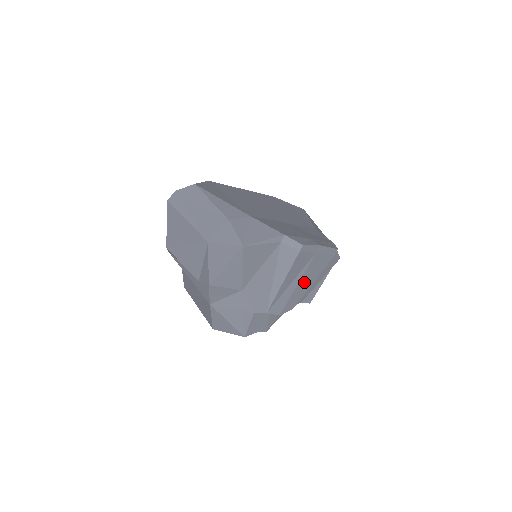
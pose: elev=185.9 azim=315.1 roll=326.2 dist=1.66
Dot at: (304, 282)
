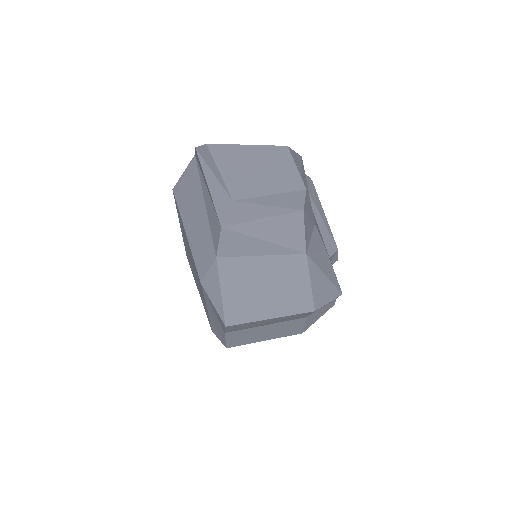
Dot at: occluded
